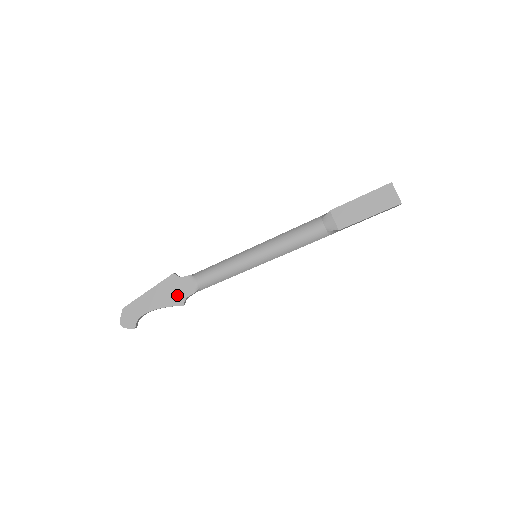
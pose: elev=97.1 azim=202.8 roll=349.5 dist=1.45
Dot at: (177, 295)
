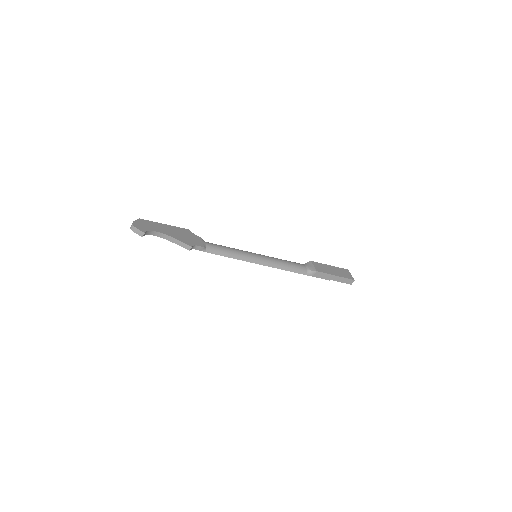
Dot at: (188, 240)
